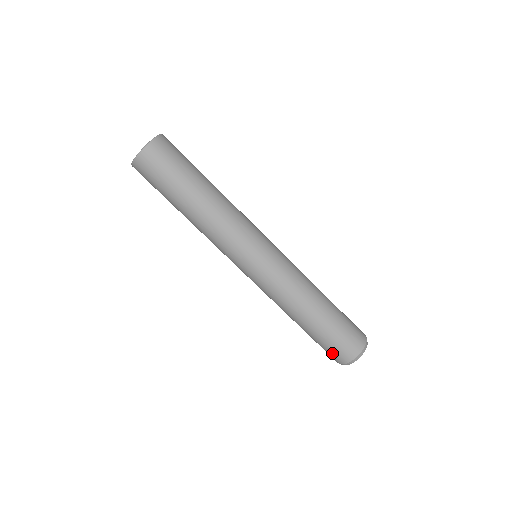
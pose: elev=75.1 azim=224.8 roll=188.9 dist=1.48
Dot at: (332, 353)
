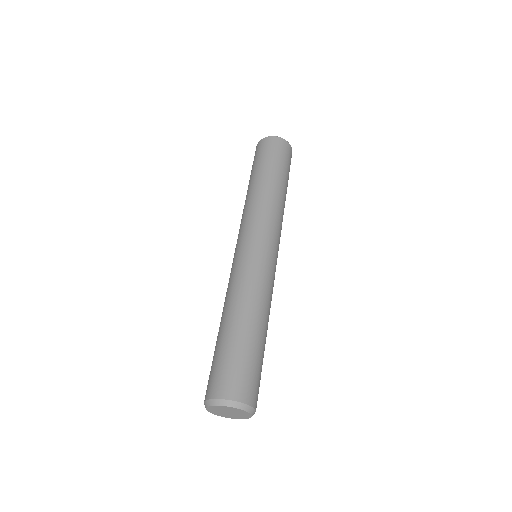
Dot at: (209, 380)
